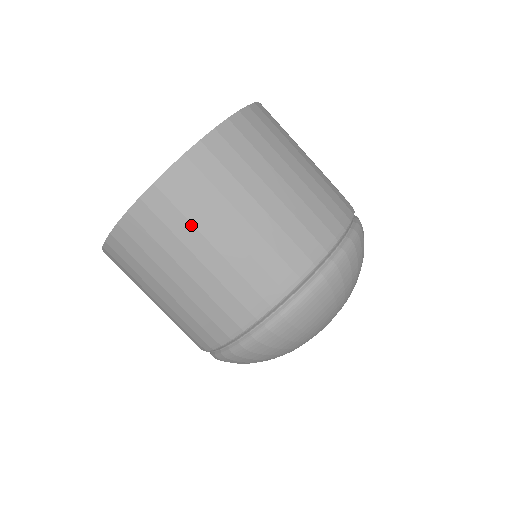
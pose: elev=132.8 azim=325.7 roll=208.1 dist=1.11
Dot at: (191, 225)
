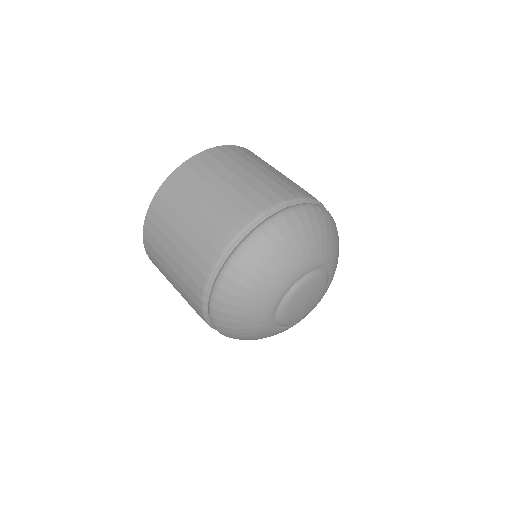
Dot at: (202, 180)
